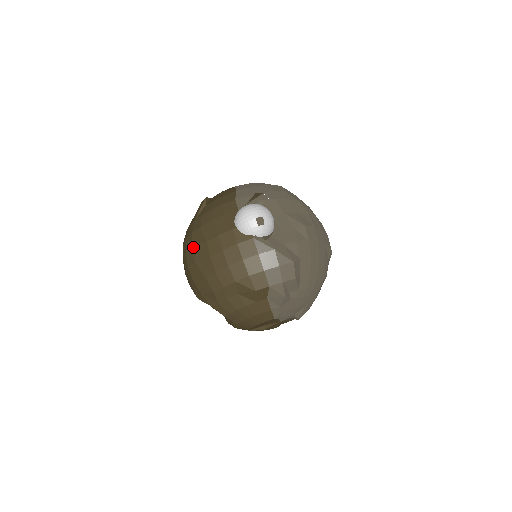
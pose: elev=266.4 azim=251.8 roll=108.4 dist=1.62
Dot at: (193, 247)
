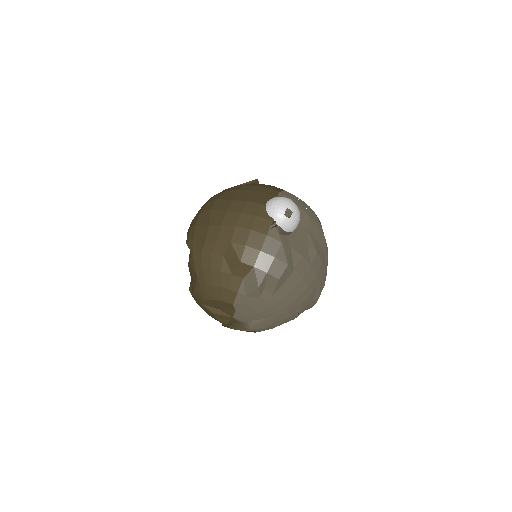
Dot at: (219, 199)
